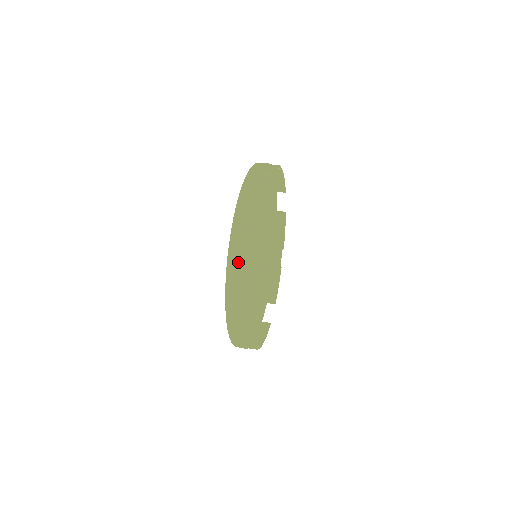
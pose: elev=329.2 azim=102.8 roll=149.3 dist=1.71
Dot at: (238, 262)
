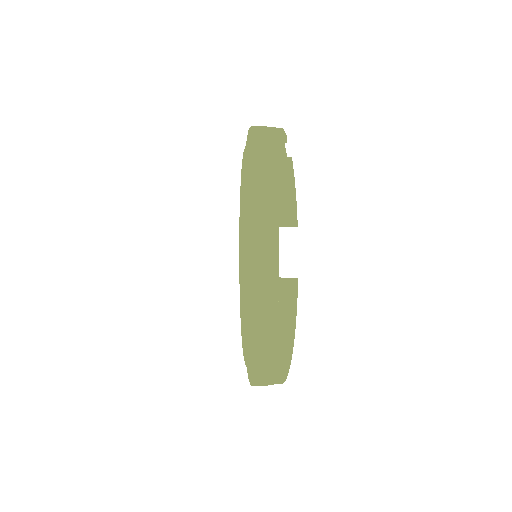
Dot at: (271, 149)
